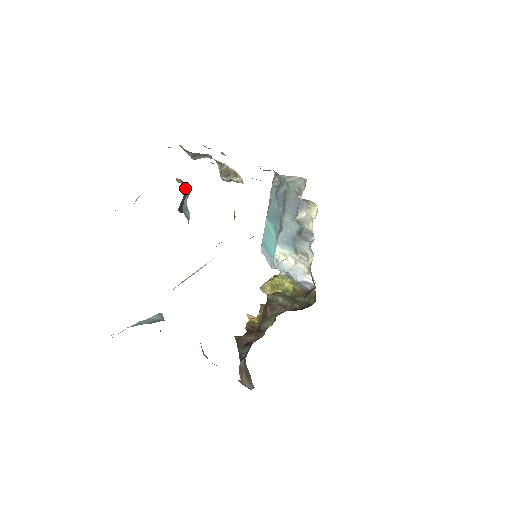
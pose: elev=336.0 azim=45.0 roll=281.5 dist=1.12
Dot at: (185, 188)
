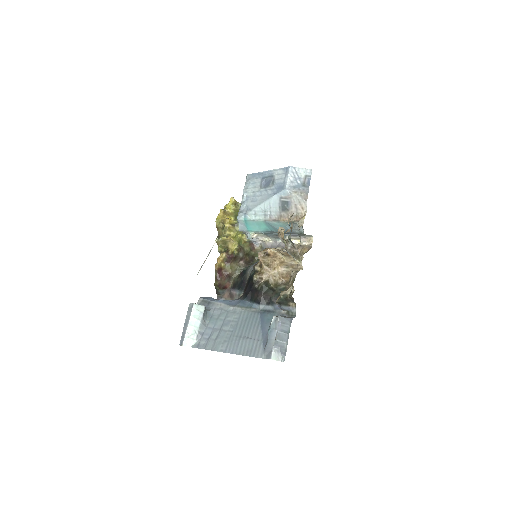
Dot at: (292, 301)
